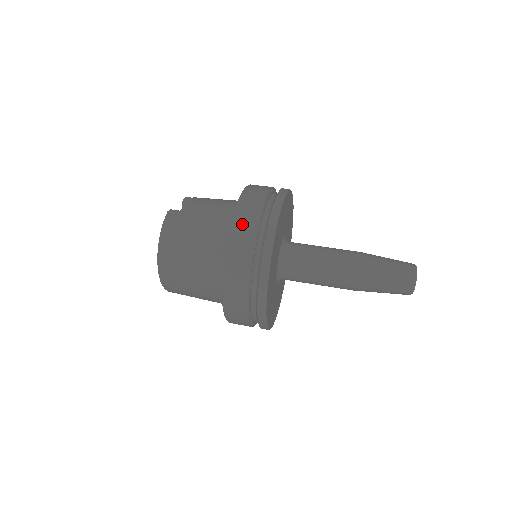
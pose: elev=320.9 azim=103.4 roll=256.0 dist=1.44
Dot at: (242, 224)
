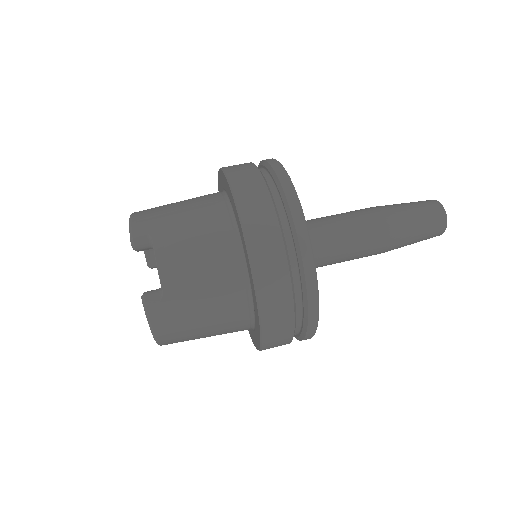
Dot at: (275, 315)
